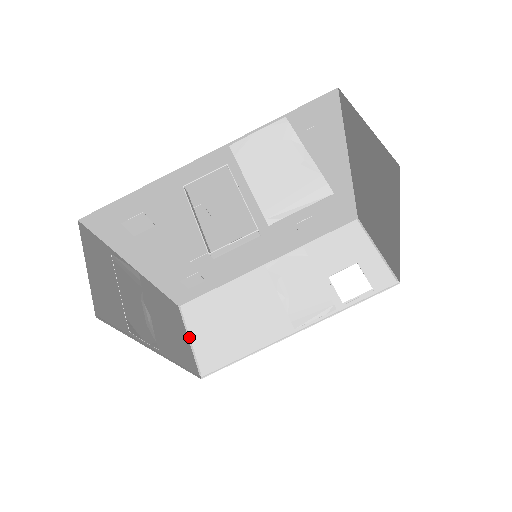
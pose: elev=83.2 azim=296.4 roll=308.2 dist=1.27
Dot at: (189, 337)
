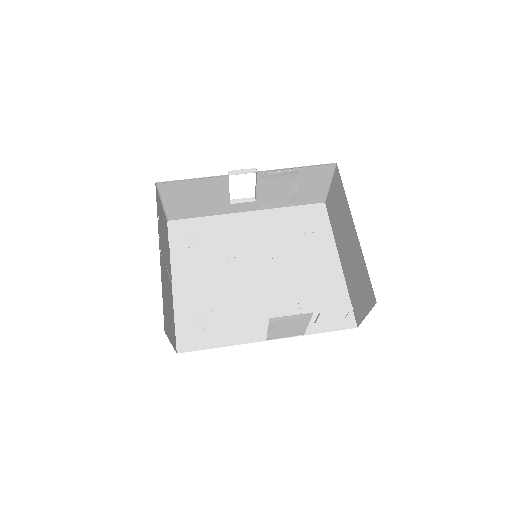
Dot at: occluded
